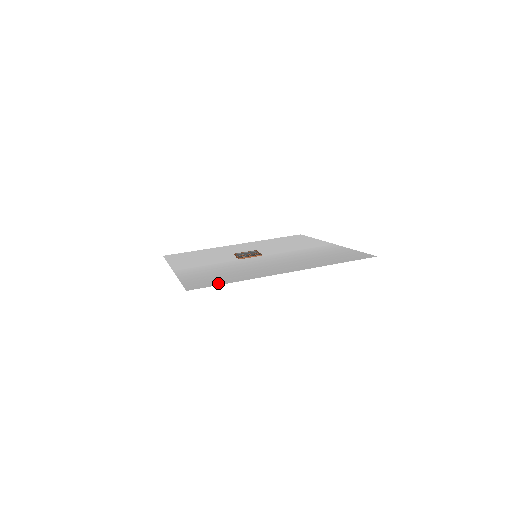
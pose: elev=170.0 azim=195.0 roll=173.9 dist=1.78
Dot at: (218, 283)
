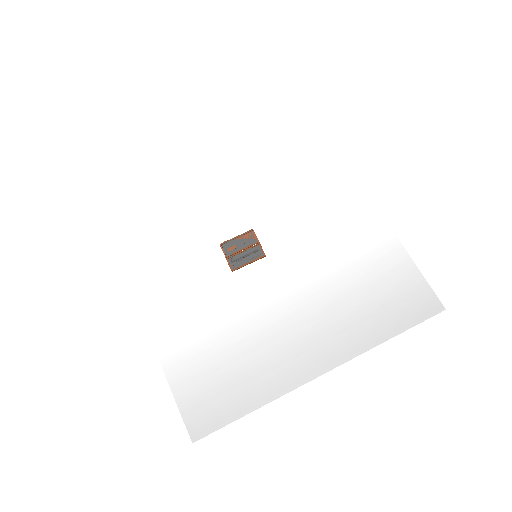
Dot at: (229, 414)
